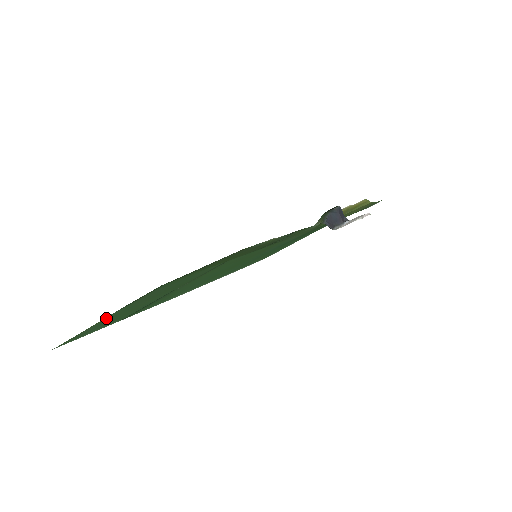
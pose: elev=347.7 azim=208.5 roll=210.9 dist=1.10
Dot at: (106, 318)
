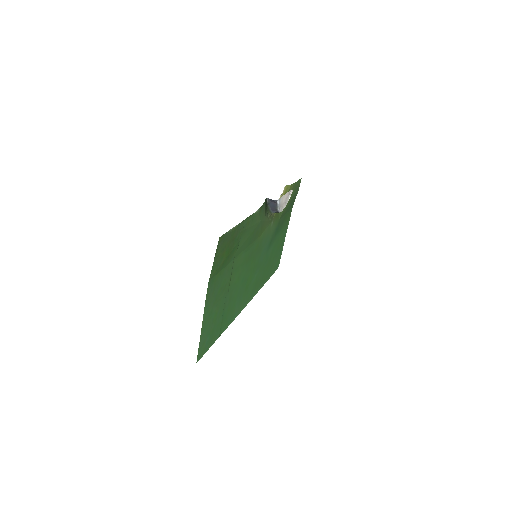
Dot at: (203, 323)
